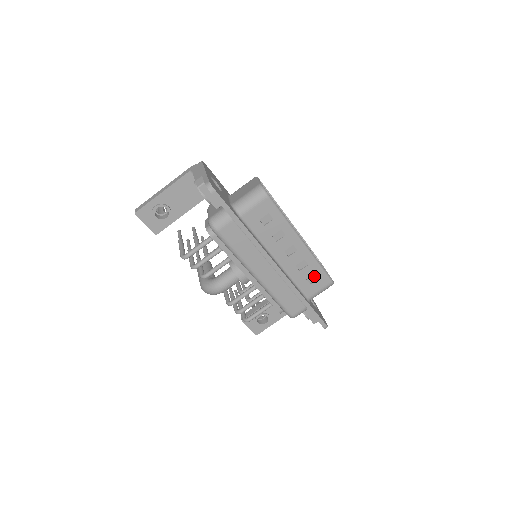
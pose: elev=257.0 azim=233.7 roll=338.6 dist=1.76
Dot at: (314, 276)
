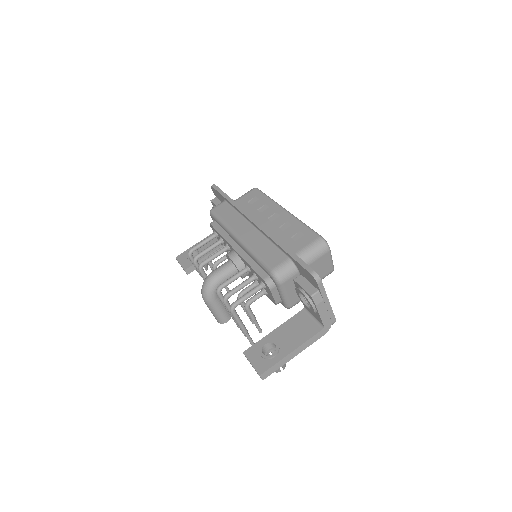
Dot at: (299, 234)
